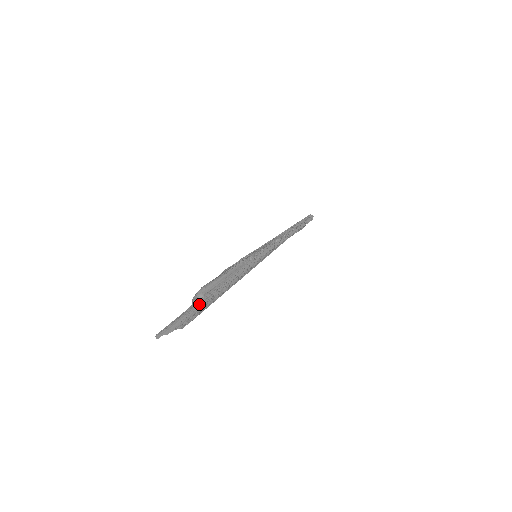
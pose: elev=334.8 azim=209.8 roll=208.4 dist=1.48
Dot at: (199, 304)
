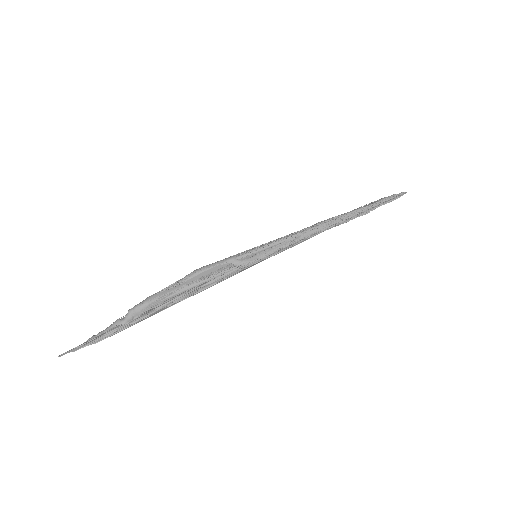
Dot at: (131, 321)
